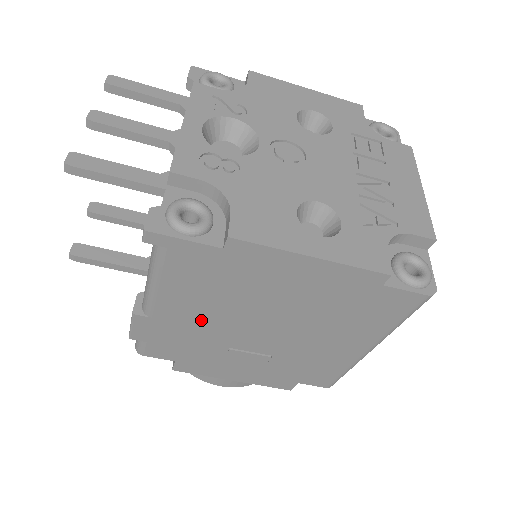
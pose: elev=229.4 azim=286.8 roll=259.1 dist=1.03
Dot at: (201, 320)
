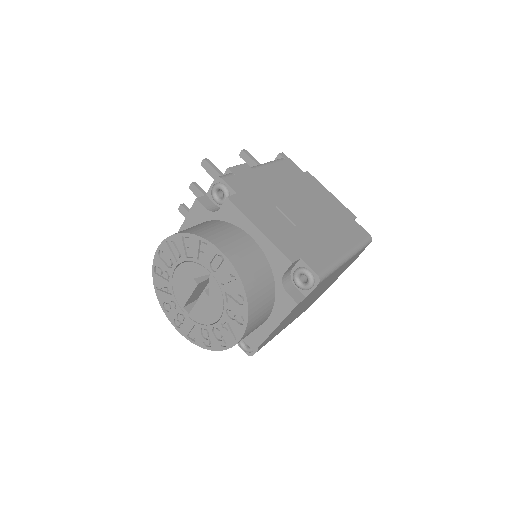
Dot at: (275, 185)
